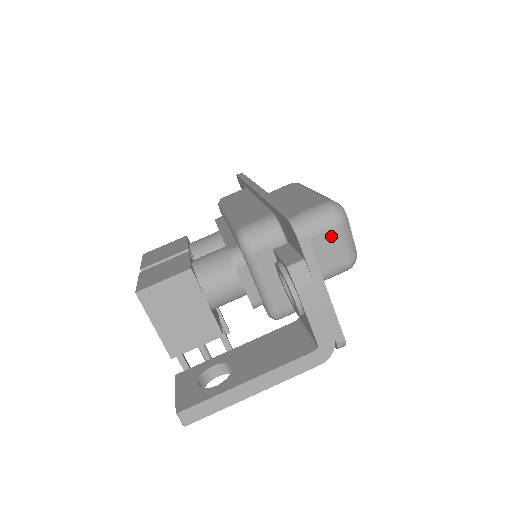
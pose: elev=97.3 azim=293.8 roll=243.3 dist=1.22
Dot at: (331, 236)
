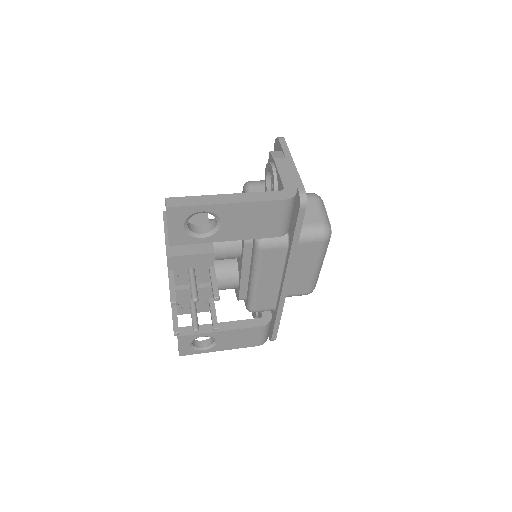
Dot at: (309, 202)
